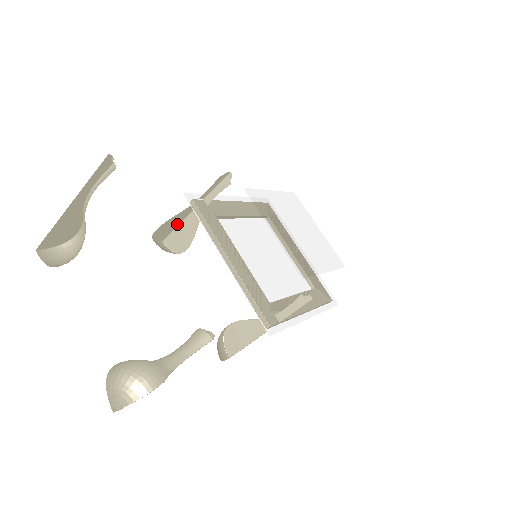
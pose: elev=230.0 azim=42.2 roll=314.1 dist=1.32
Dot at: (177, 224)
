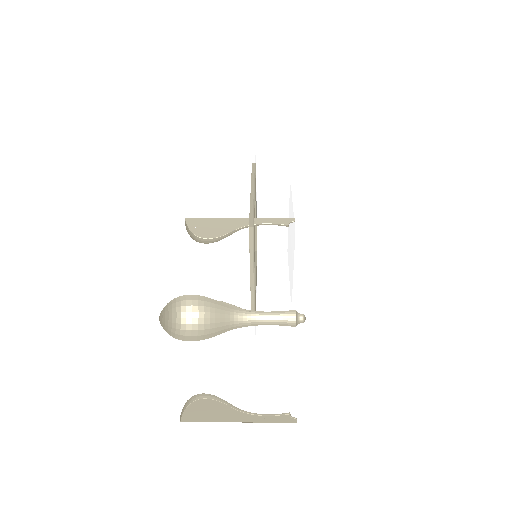
Dot at: (214, 218)
